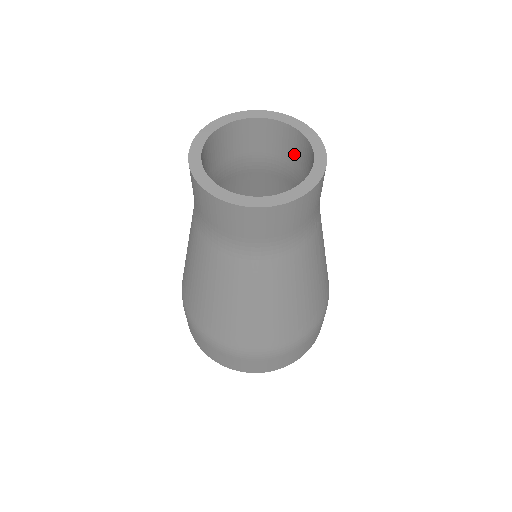
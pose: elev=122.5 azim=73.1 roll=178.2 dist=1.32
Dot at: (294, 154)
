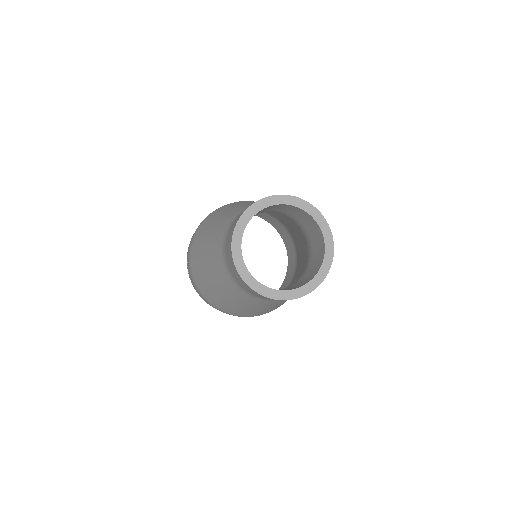
Dot at: (288, 211)
